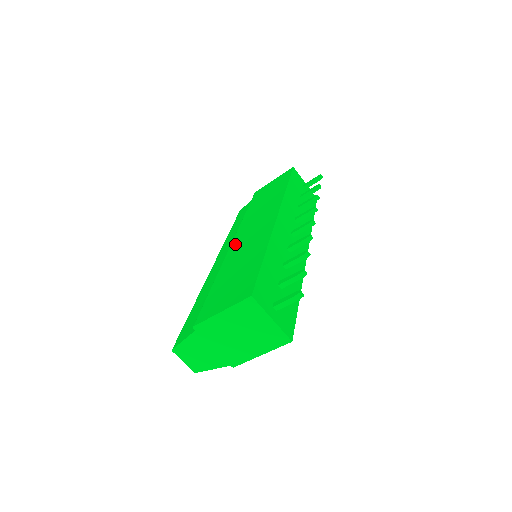
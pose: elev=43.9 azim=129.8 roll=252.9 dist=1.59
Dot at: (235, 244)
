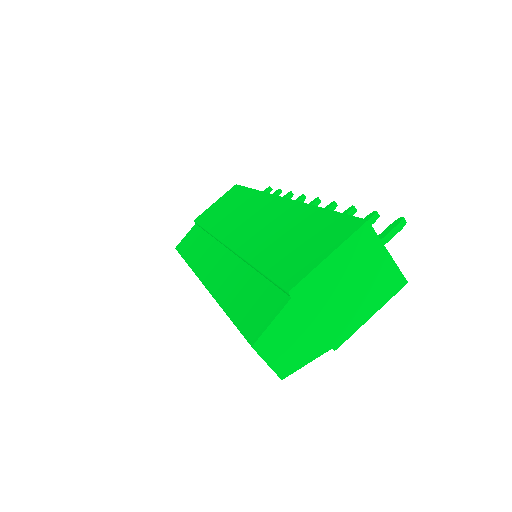
Dot at: (237, 239)
